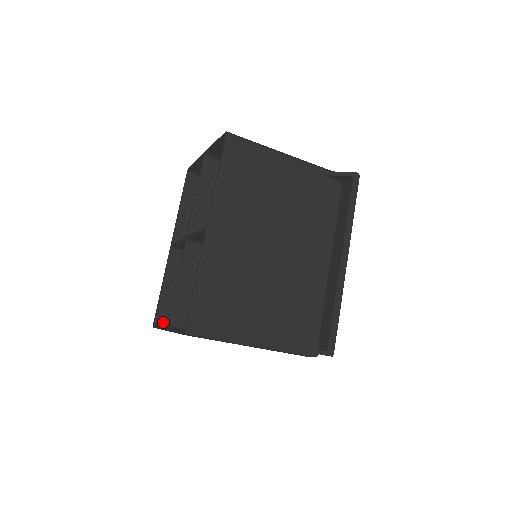
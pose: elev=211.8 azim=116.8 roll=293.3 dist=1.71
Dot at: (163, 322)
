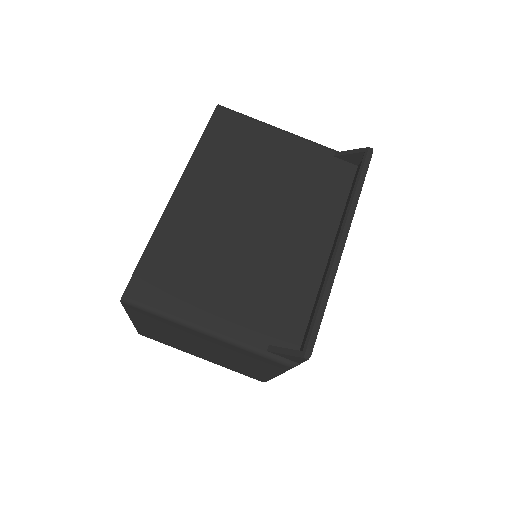
Dot at: occluded
